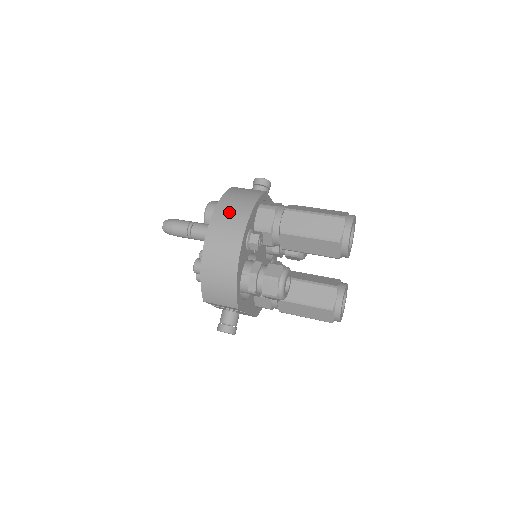
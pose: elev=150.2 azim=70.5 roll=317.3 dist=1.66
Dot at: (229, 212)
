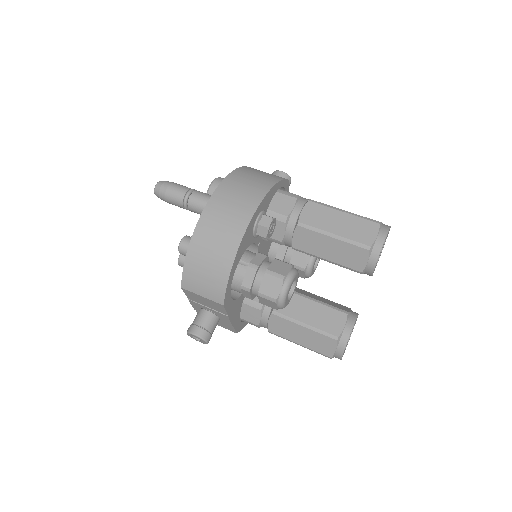
Dot at: (242, 184)
